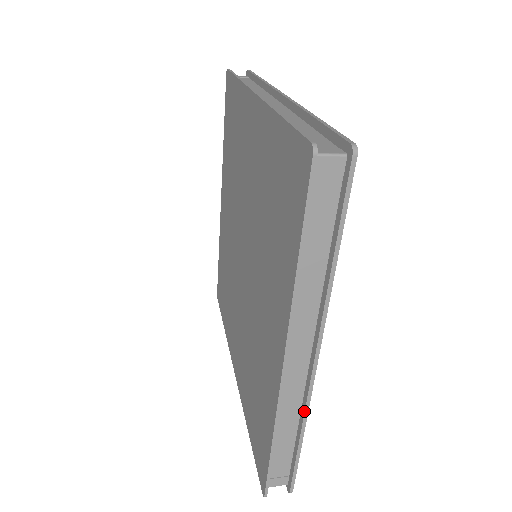
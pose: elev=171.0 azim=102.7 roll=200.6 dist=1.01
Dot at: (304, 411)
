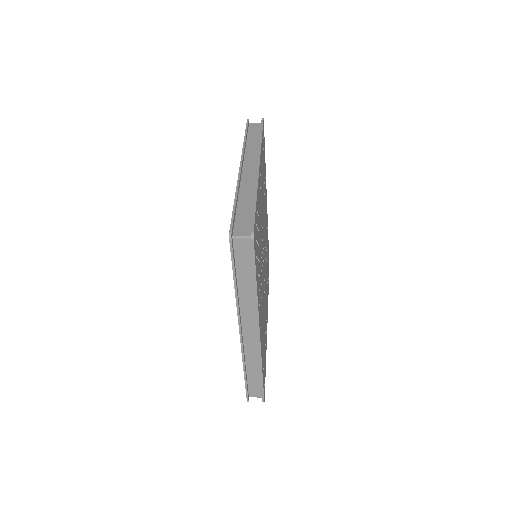
Dot at: (259, 359)
